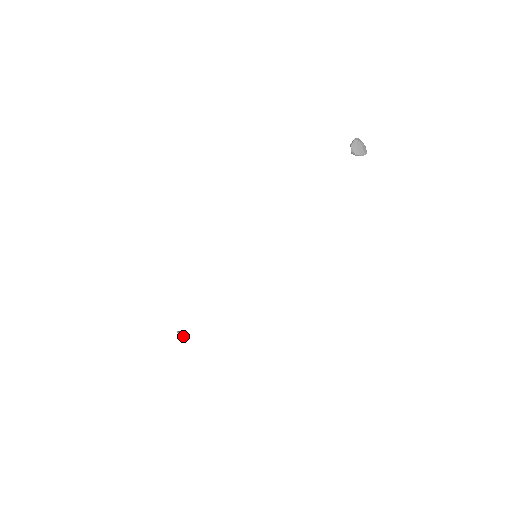
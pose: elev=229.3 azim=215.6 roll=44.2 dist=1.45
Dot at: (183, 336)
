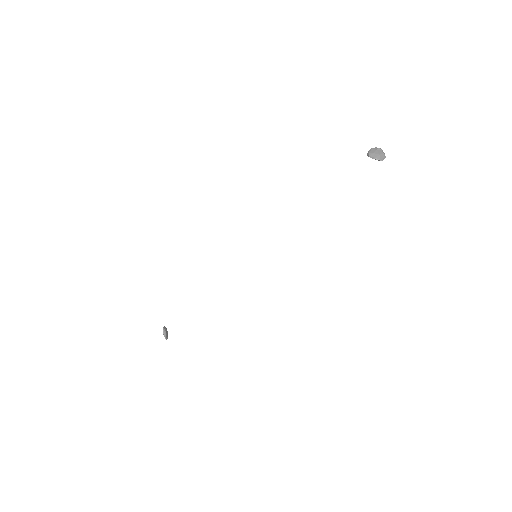
Dot at: (164, 331)
